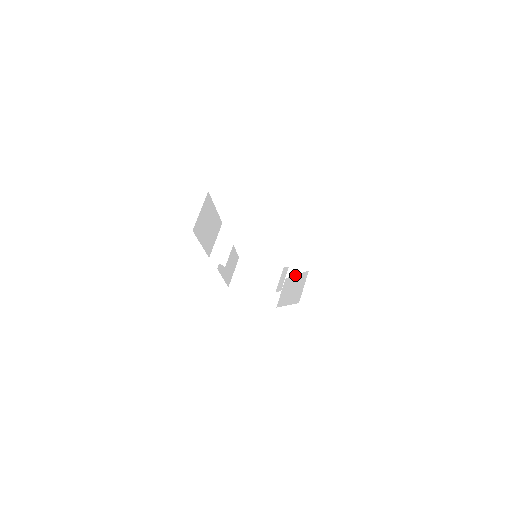
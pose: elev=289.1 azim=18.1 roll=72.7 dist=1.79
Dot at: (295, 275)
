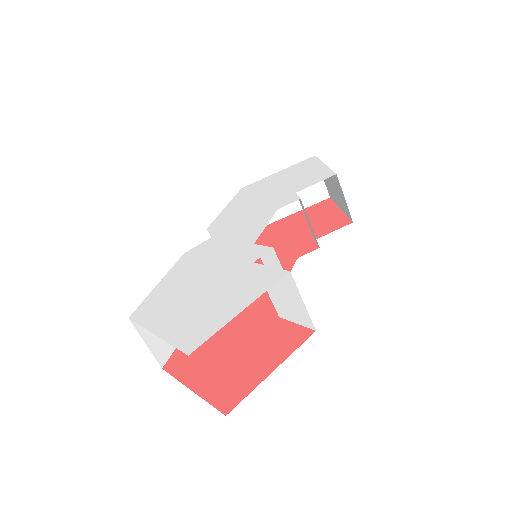
Dot at: (323, 164)
